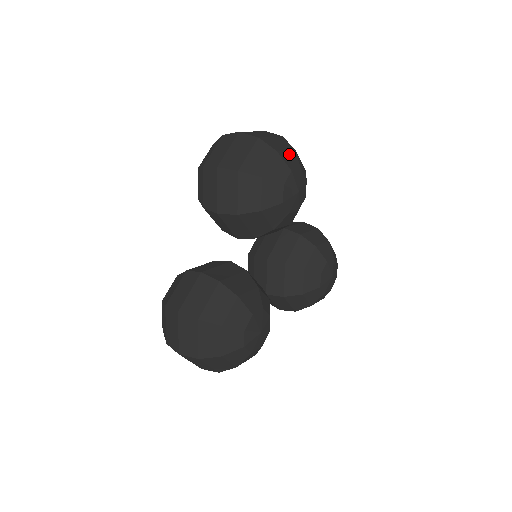
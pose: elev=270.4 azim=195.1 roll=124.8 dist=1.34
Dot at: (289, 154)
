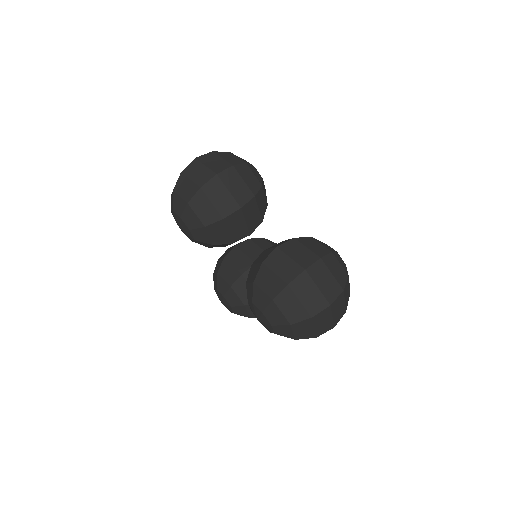
Dot at: occluded
